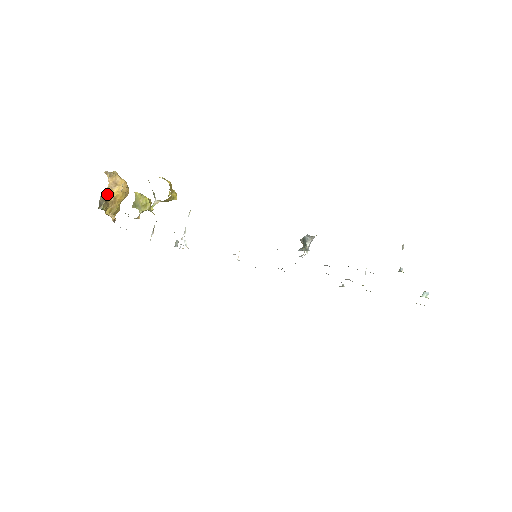
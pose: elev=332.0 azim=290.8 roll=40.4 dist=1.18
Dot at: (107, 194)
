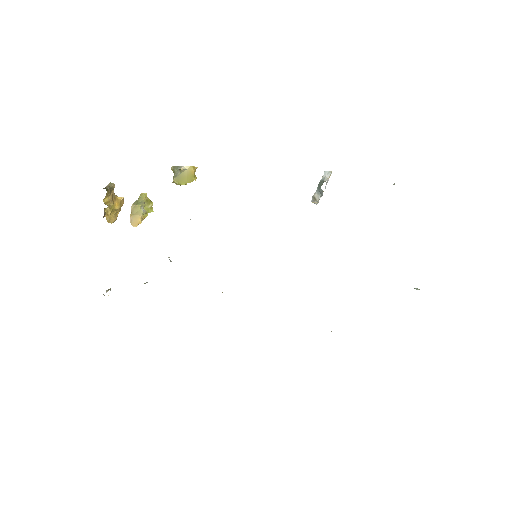
Dot at: occluded
